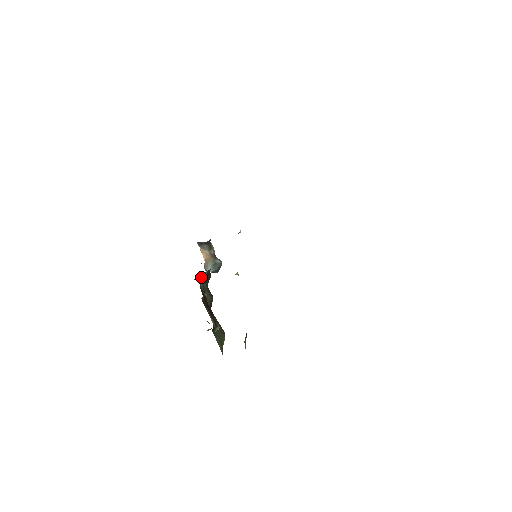
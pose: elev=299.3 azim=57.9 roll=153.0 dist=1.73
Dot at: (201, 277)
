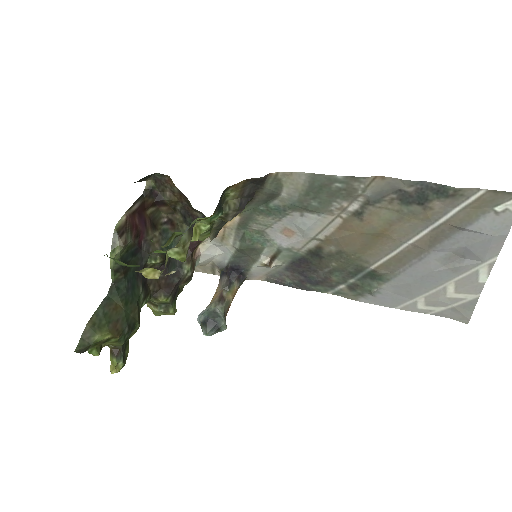
Dot at: (176, 225)
